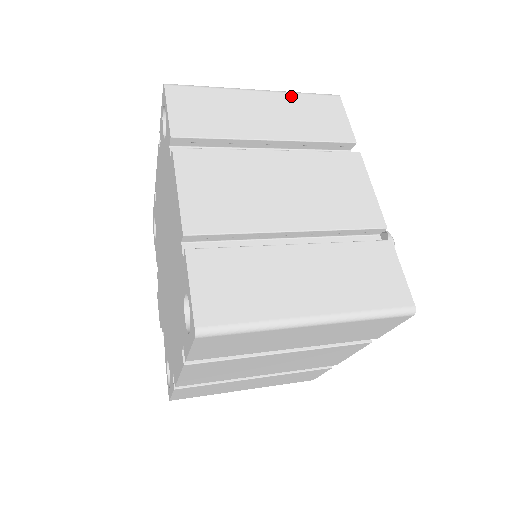
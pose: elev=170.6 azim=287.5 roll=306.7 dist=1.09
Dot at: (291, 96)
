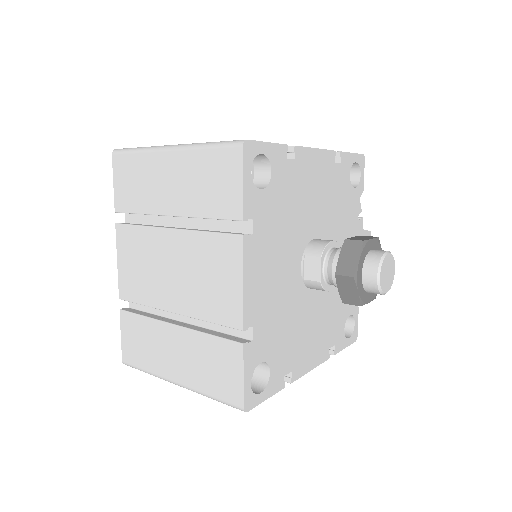
Dot at: (195, 154)
